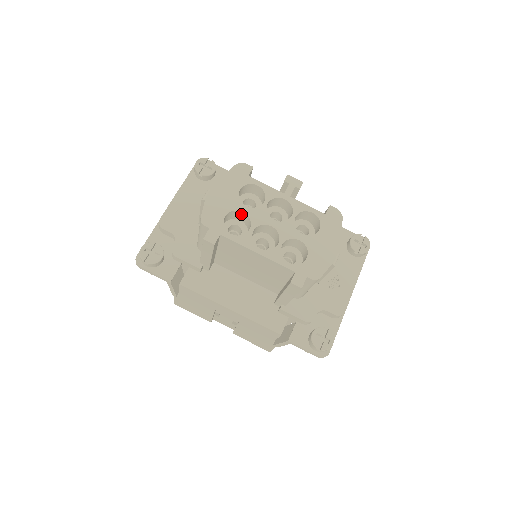
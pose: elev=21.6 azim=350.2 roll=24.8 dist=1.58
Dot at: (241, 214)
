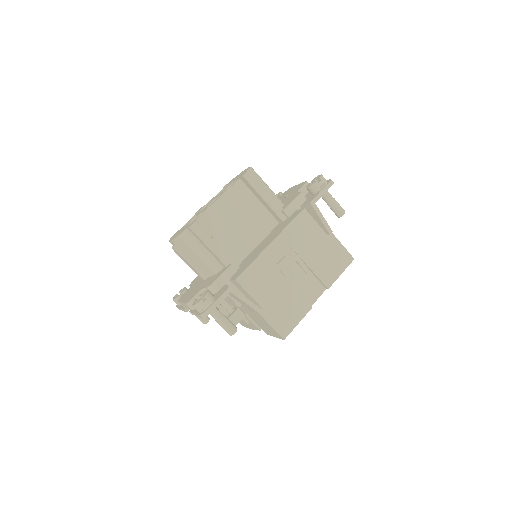
Dot at: occluded
